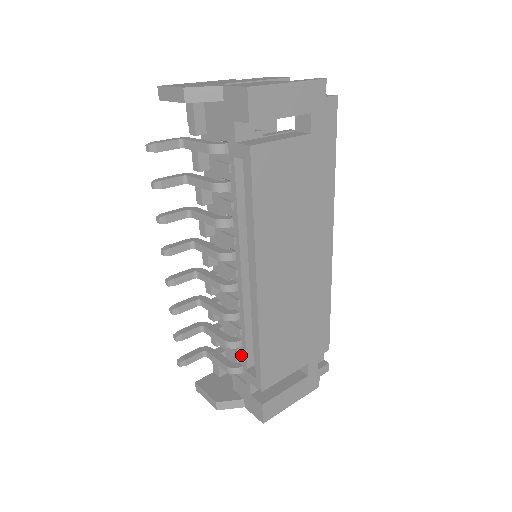
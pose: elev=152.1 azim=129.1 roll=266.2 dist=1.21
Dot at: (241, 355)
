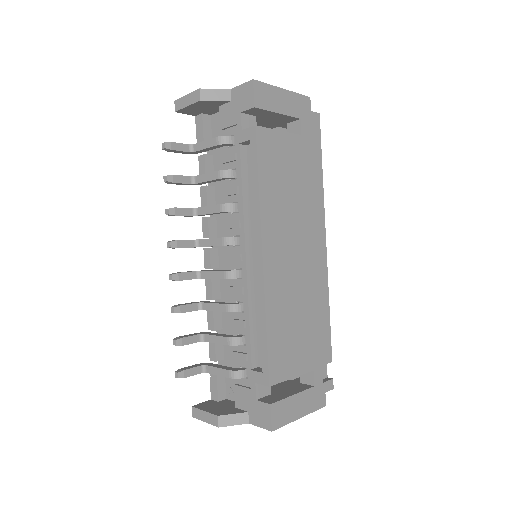
Dot at: (245, 353)
